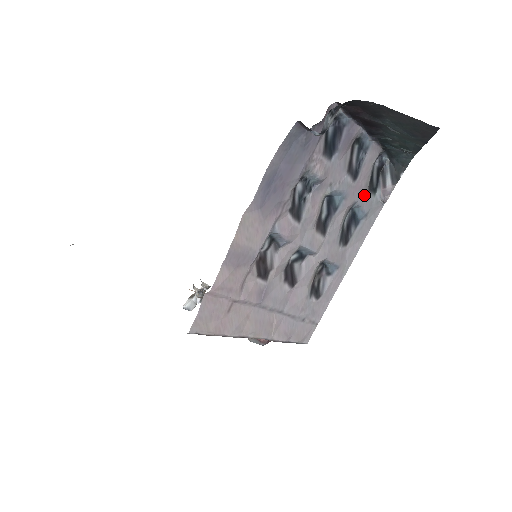
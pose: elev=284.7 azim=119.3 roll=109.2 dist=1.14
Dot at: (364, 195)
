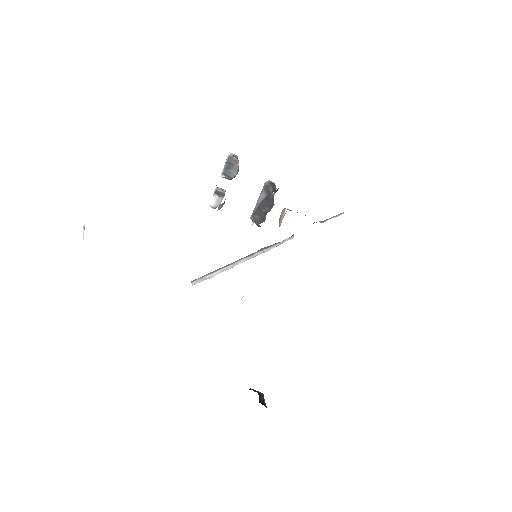
Dot at: occluded
